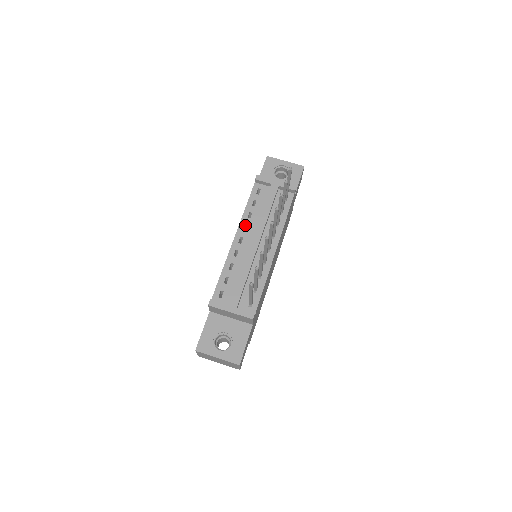
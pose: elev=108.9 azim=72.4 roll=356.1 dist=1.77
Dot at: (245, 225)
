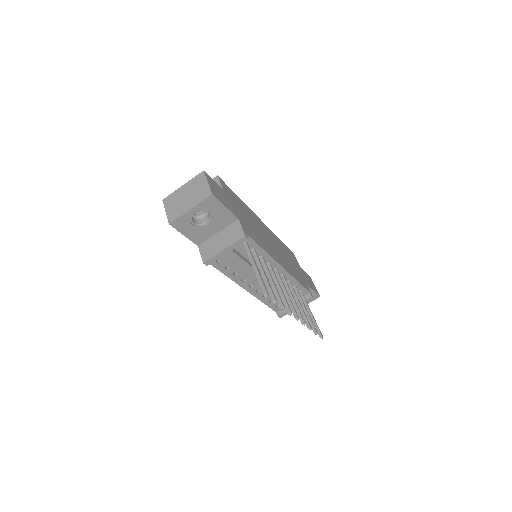
Dot at: (239, 278)
